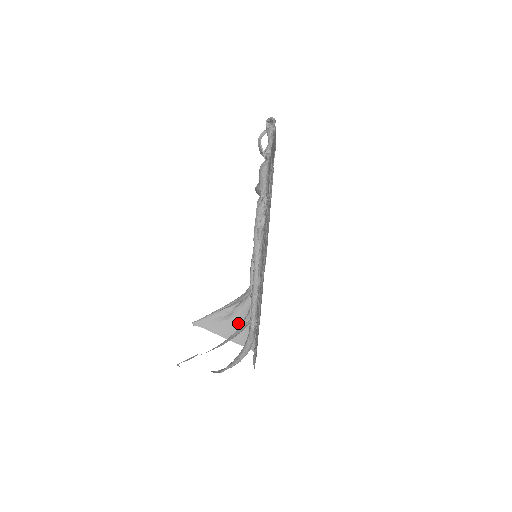
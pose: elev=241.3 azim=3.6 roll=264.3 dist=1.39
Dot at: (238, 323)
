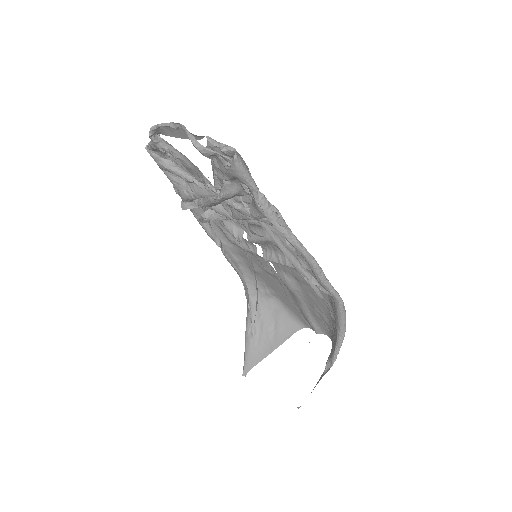
Dot at: (268, 328)
